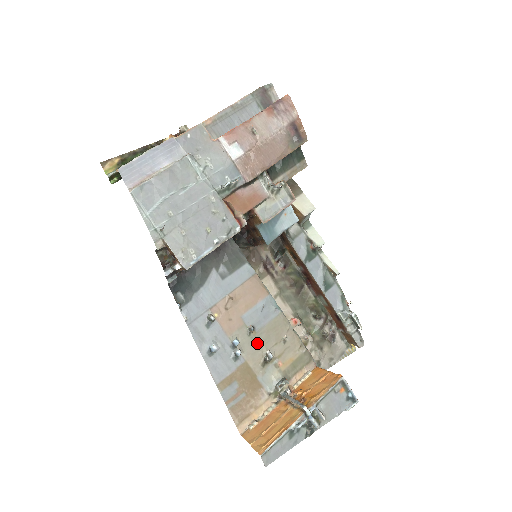
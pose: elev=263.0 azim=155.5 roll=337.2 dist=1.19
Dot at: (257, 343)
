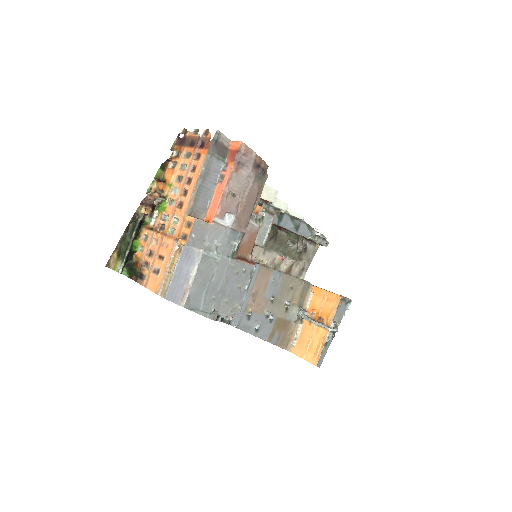
Dot at: (278, 303)
